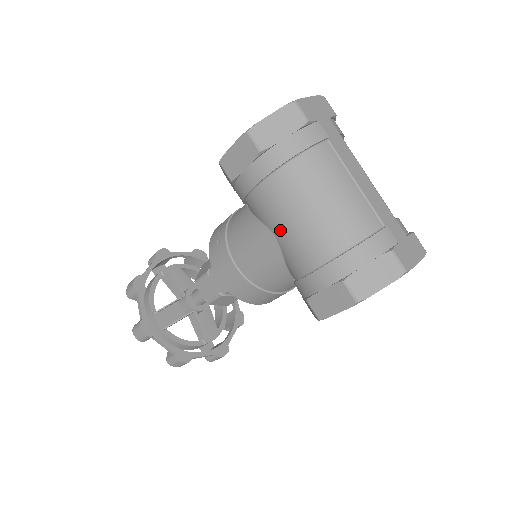
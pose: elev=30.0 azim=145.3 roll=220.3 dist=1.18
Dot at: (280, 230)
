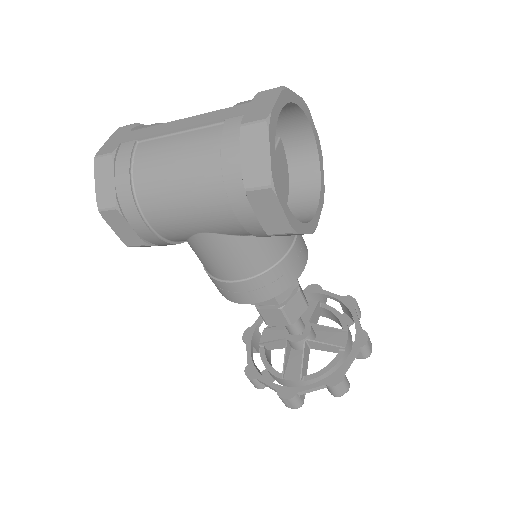
Dot at: (193, 226)
